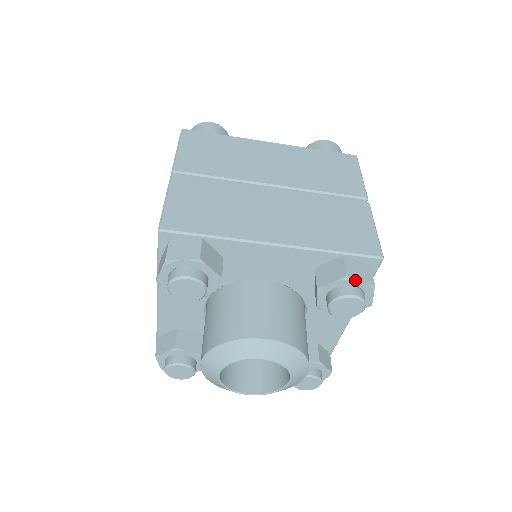
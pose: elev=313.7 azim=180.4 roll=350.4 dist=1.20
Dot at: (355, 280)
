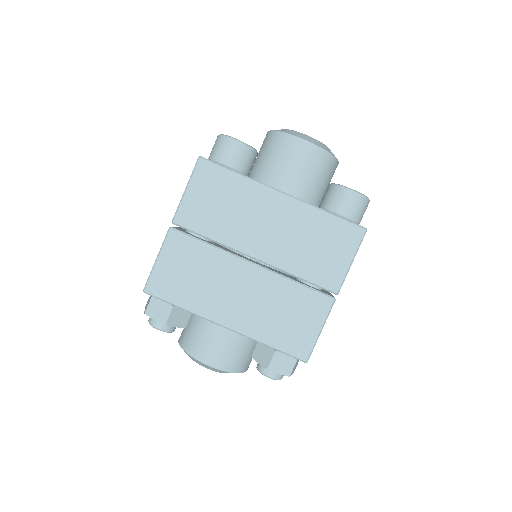
Dot at: (274, 372)
